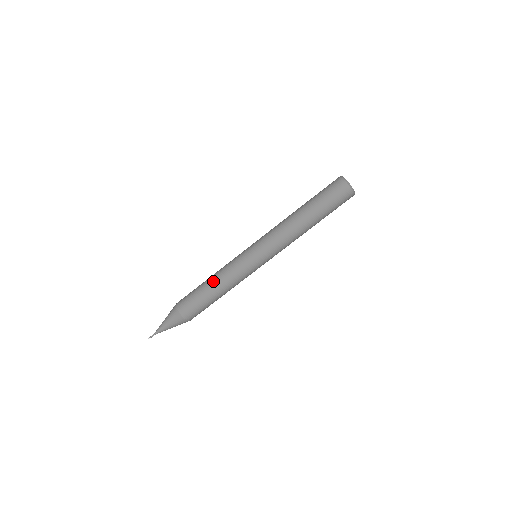
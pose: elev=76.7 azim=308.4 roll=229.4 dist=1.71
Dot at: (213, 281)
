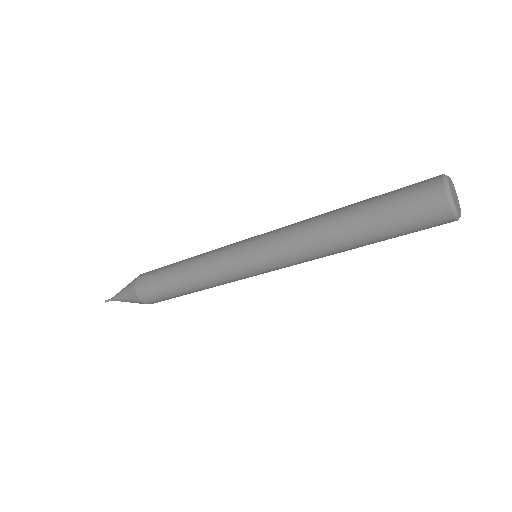
Dot at: occluded
